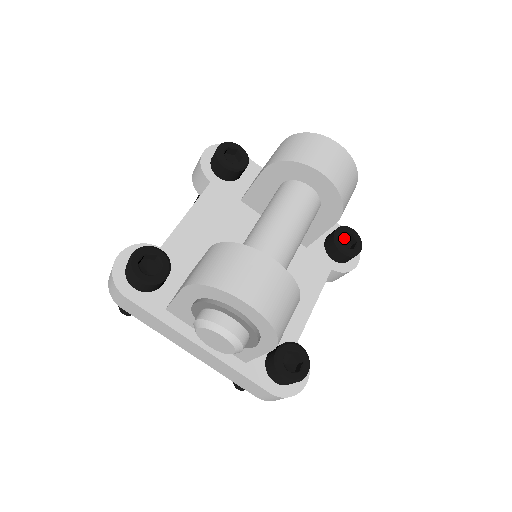
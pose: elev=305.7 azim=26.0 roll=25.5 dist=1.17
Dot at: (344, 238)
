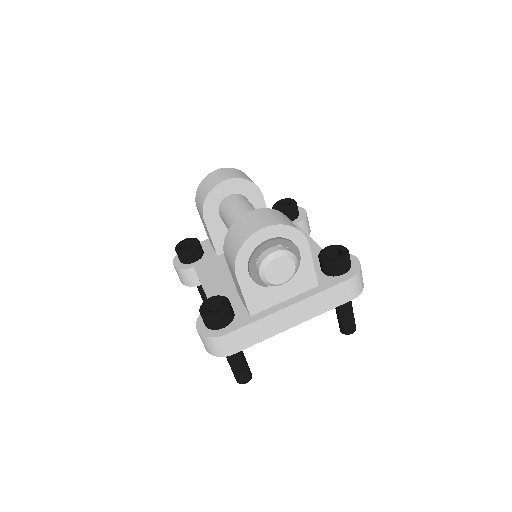
Dot at: occluded
